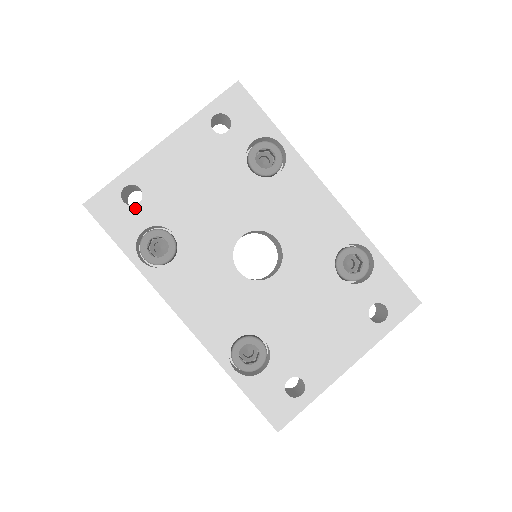
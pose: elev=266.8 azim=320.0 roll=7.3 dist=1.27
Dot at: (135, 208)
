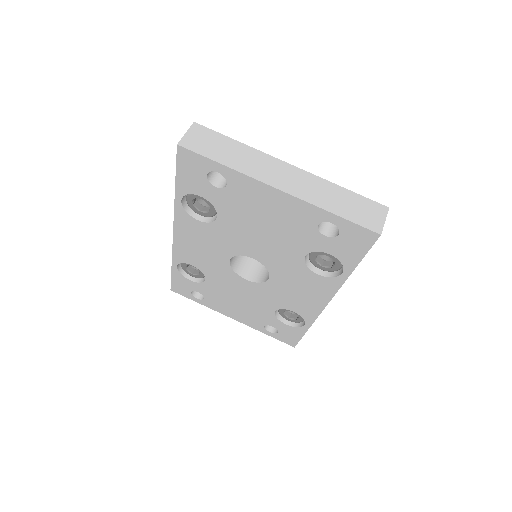
Dot at: (210, 185)
